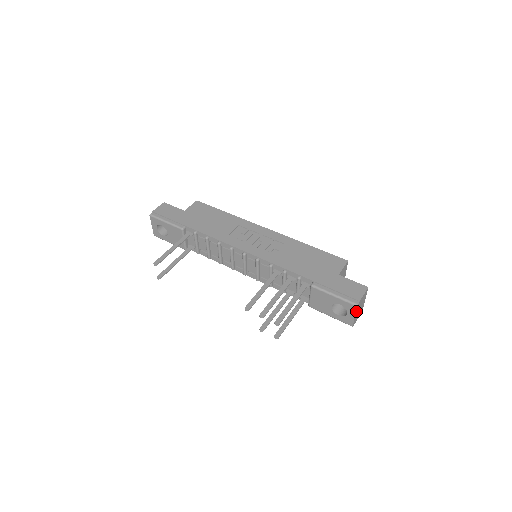
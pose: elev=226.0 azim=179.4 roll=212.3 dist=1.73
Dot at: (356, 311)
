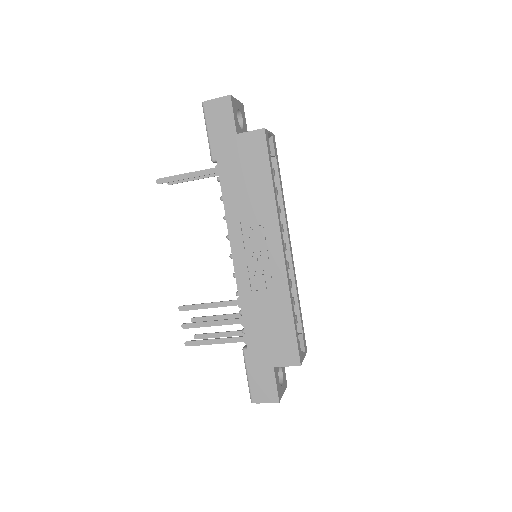
Dot at: occluded
